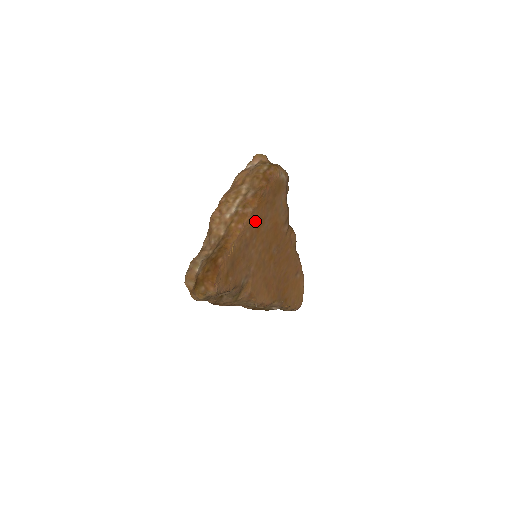
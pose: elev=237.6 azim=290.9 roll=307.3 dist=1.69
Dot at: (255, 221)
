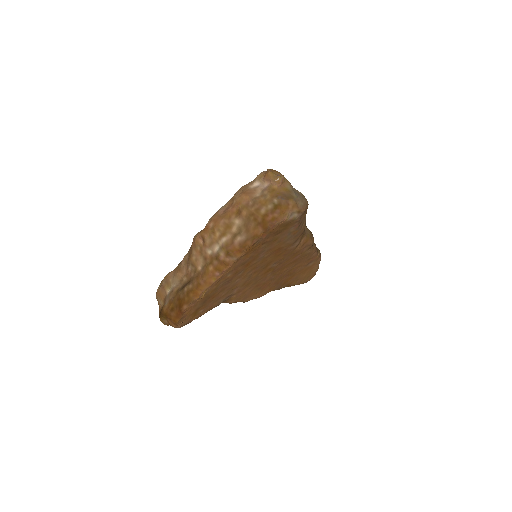
Dot at: (242, 263)
